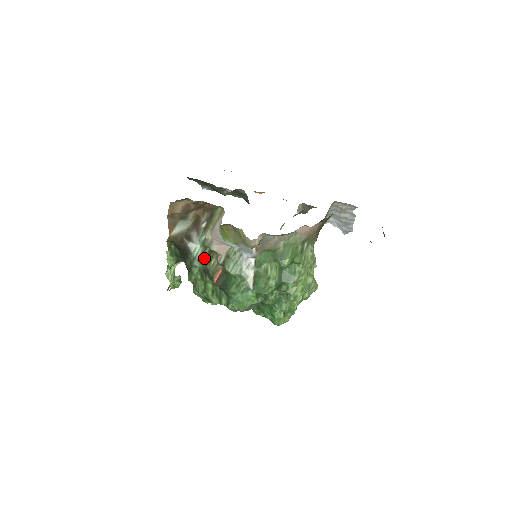
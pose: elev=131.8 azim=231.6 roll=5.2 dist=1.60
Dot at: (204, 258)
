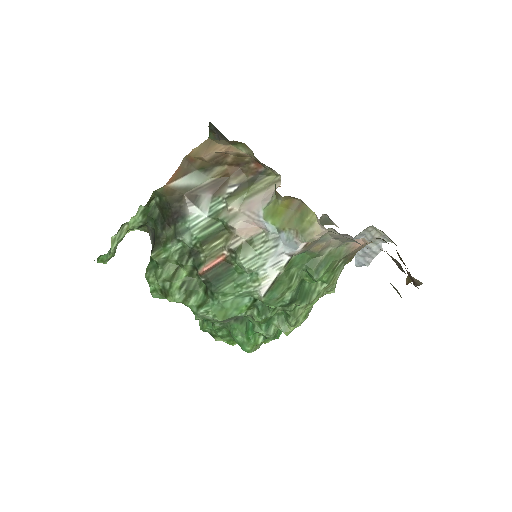
Dot at: (206, 233)
